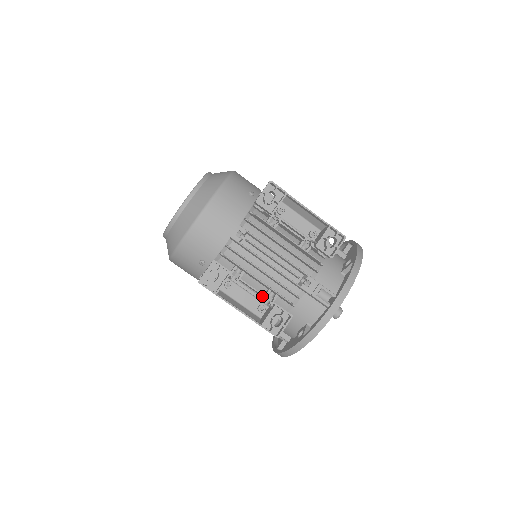
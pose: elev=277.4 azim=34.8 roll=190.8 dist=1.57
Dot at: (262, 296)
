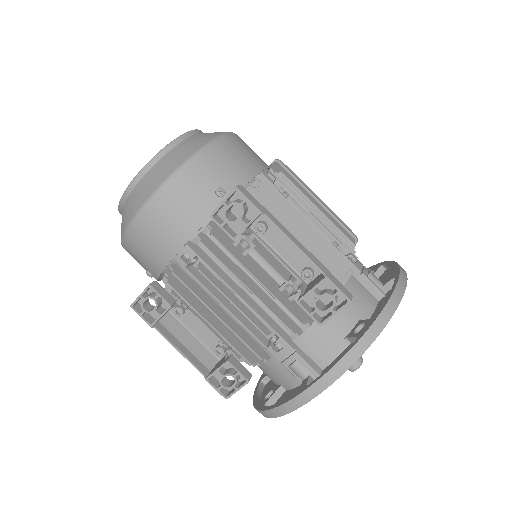
Dot at: occluded
